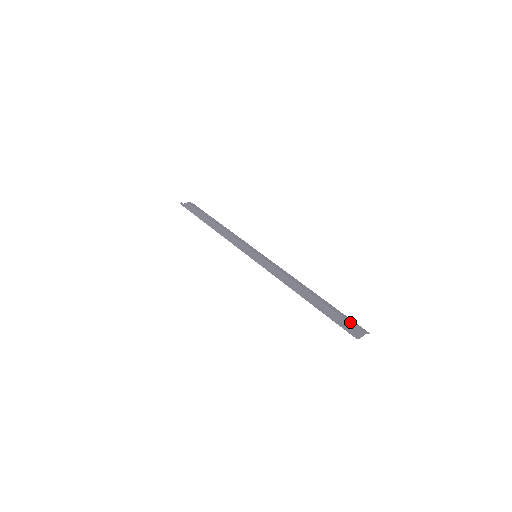
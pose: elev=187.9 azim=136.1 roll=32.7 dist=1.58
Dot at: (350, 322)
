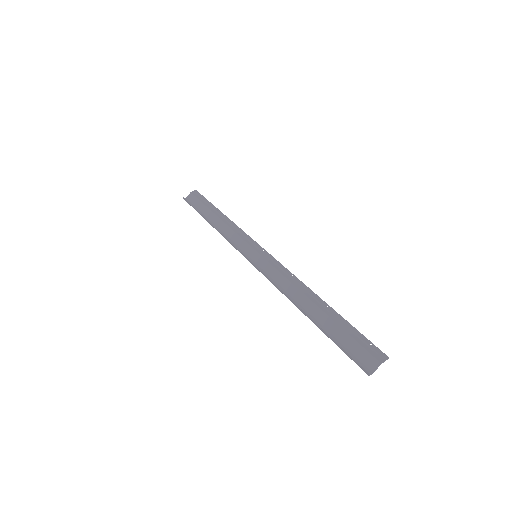
Dot at: (362, 345)
